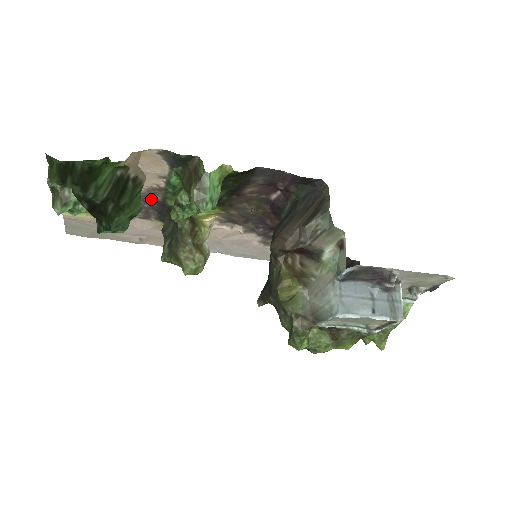
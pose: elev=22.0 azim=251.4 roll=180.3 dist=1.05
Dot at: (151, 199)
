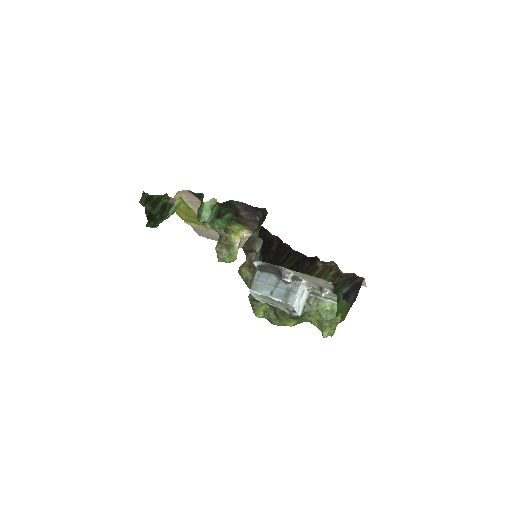
Dot at: occluded
